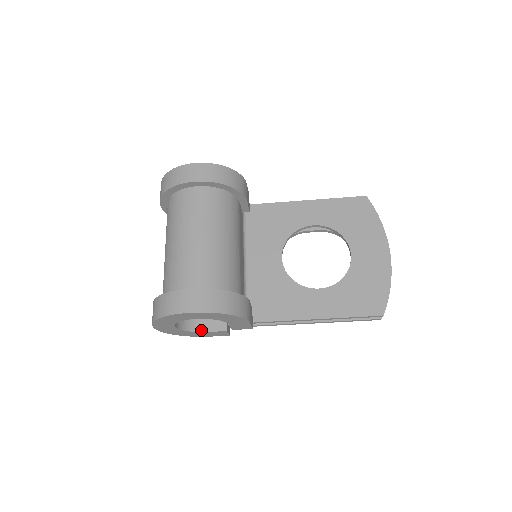
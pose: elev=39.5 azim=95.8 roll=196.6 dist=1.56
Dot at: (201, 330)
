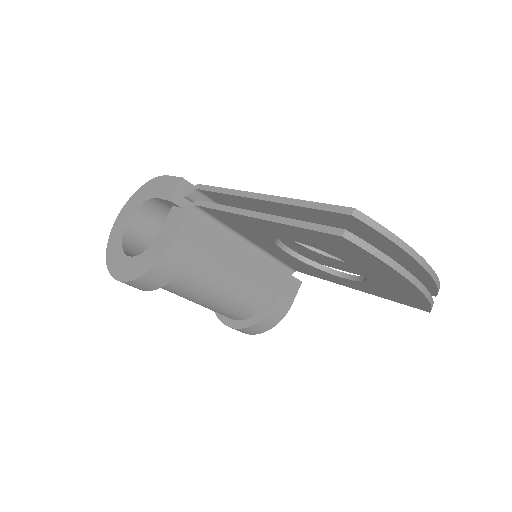
Dot at: occluded
